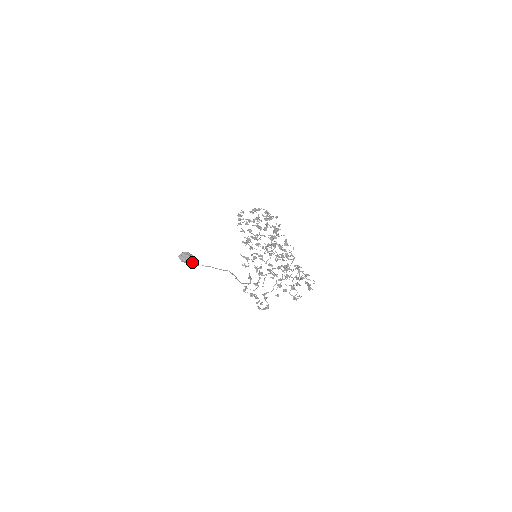
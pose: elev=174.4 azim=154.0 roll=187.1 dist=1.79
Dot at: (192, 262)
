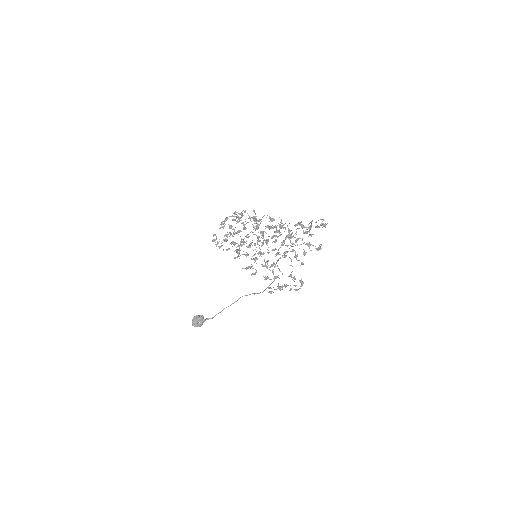
Dot at: occluded
